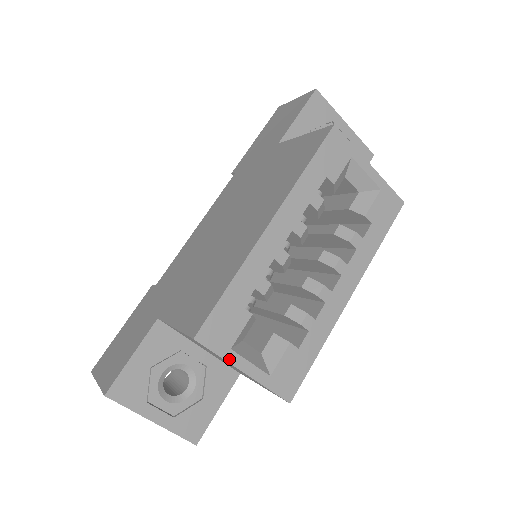
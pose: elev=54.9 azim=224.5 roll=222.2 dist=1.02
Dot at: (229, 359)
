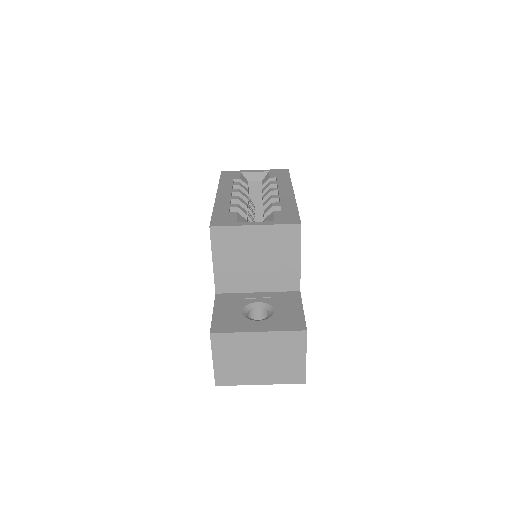
Dot at: (239, 225)
